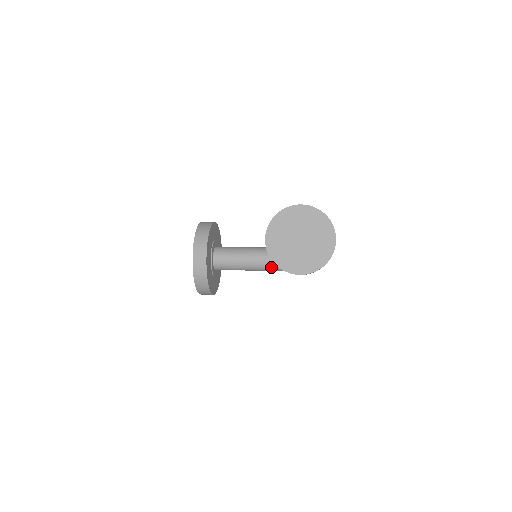
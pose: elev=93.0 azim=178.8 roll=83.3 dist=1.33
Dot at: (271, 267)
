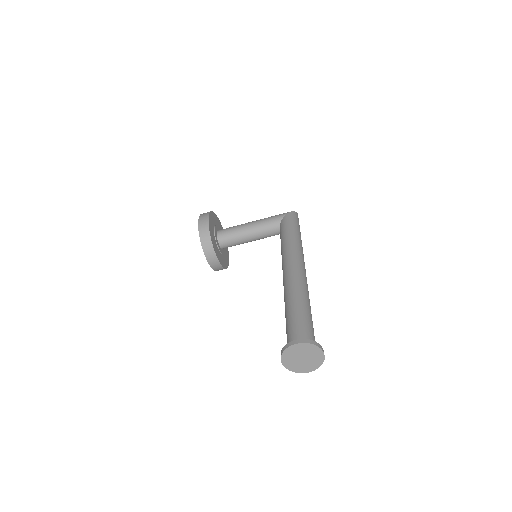
Dot at: (266, 237)
